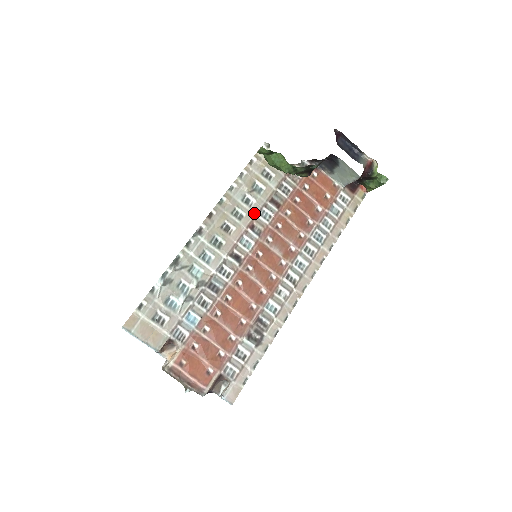
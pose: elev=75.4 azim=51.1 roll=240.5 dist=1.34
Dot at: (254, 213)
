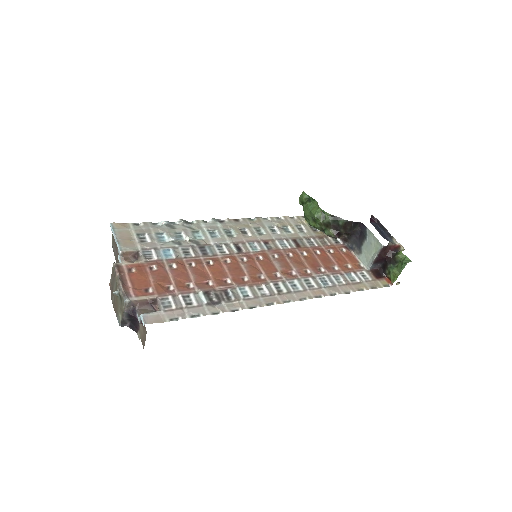
Dot at: (274, 237)
